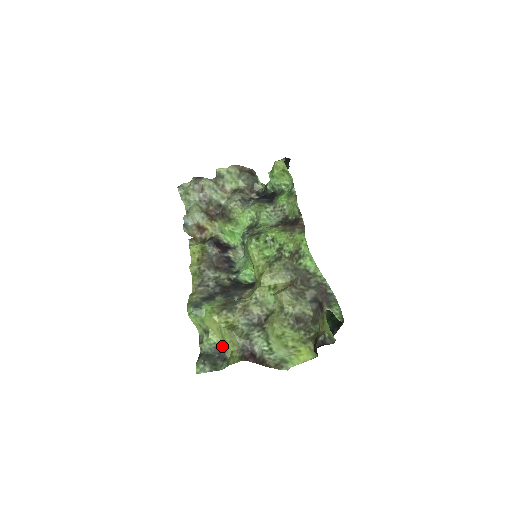
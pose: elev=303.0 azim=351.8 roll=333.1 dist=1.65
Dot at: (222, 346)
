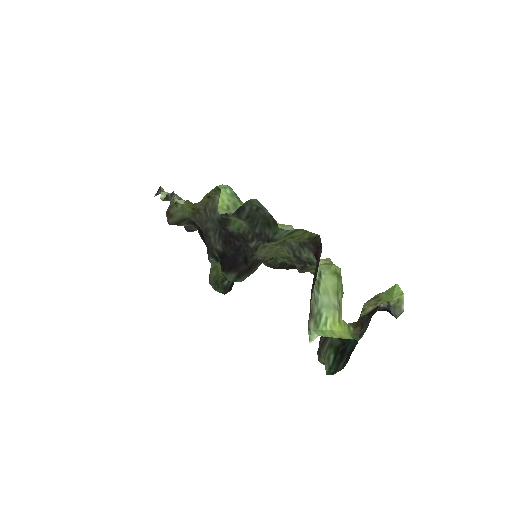
Dot at: (256, 238)
